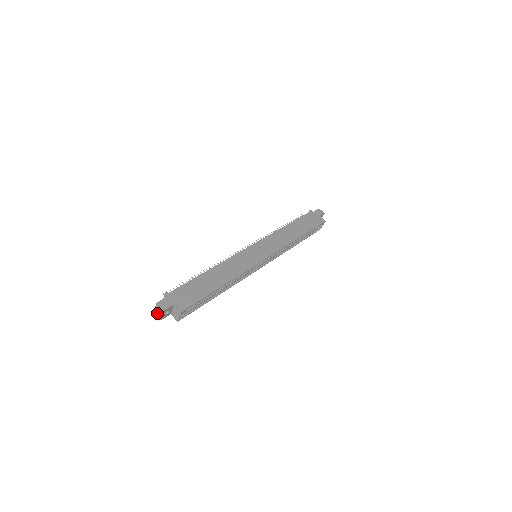
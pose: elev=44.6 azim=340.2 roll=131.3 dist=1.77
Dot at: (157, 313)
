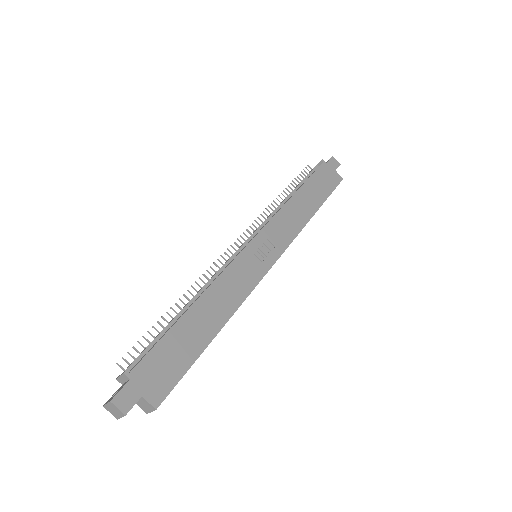
Dot at: (111, 410)
